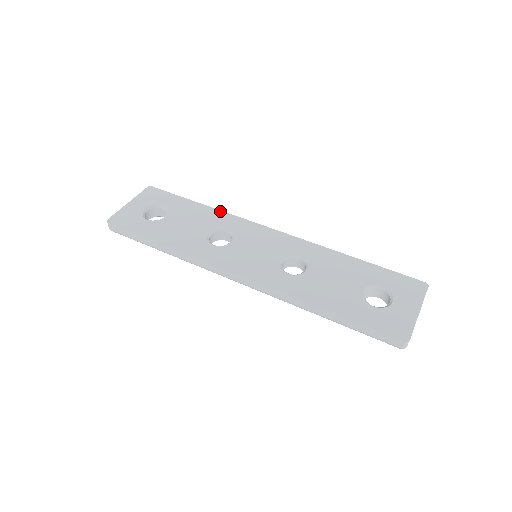
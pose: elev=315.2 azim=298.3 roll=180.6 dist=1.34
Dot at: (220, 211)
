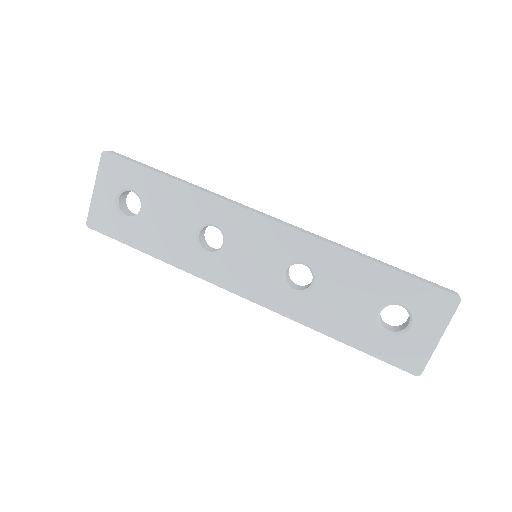
Dot at: (199, 191)
